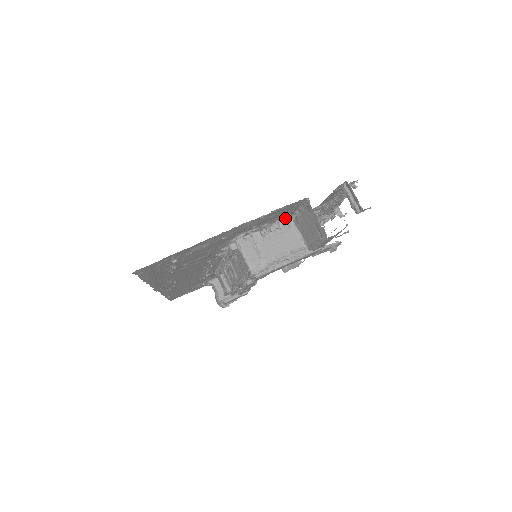
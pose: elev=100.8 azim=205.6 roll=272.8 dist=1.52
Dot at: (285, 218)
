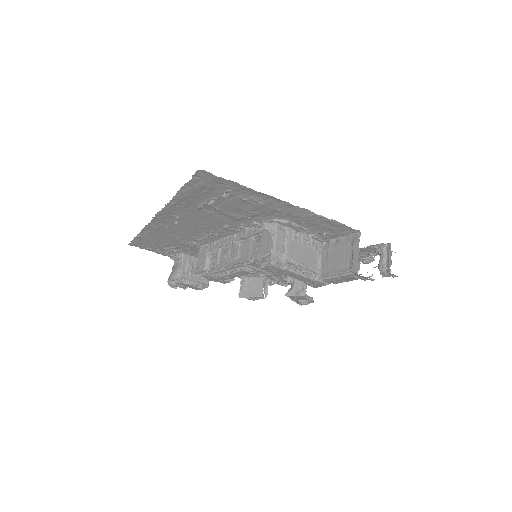
Dot at: (320, 238)
